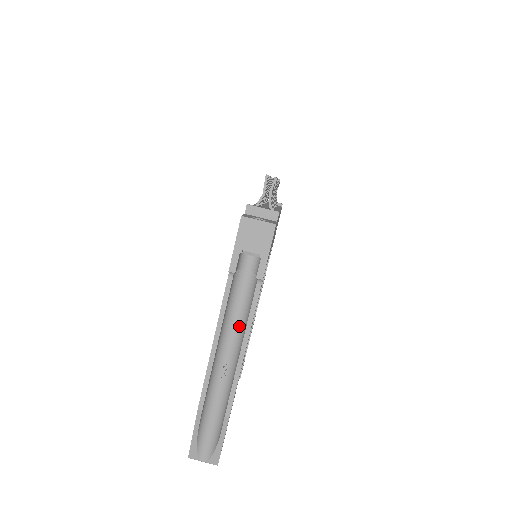
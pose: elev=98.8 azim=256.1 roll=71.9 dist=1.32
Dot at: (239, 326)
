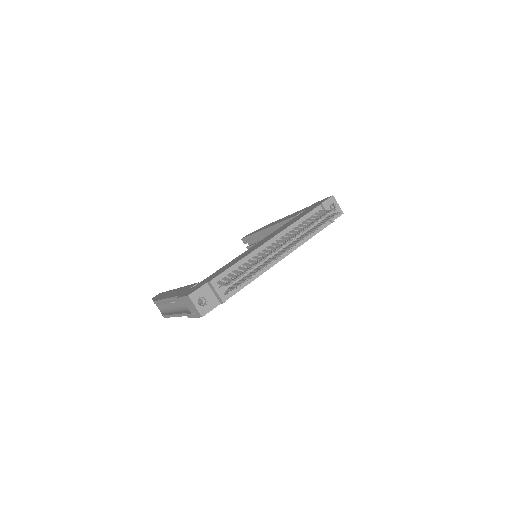
Dot at: (184, 304)
